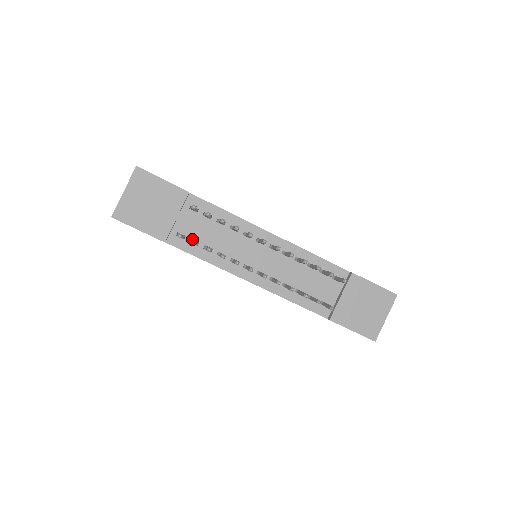
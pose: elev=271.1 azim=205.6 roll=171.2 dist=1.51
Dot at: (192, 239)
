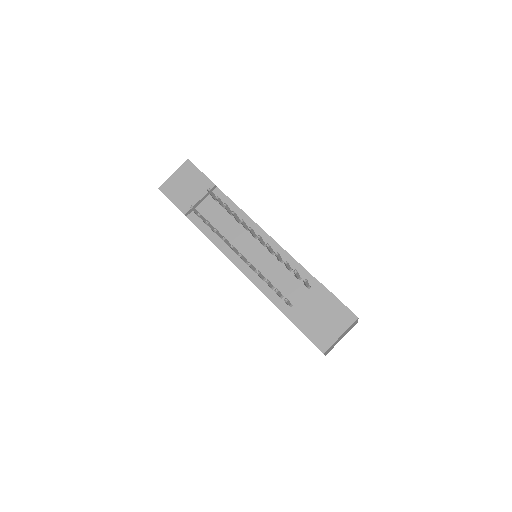
Dot at: occluded
